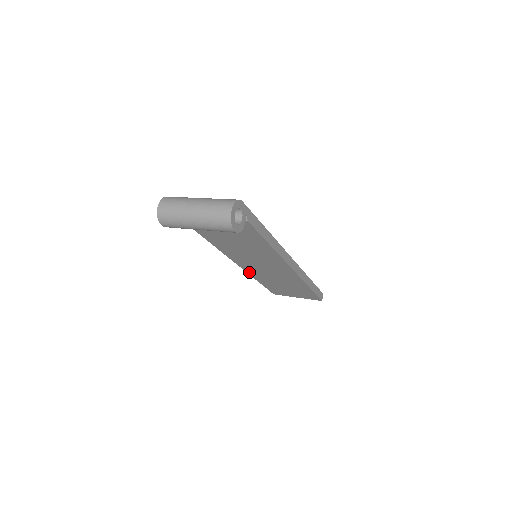
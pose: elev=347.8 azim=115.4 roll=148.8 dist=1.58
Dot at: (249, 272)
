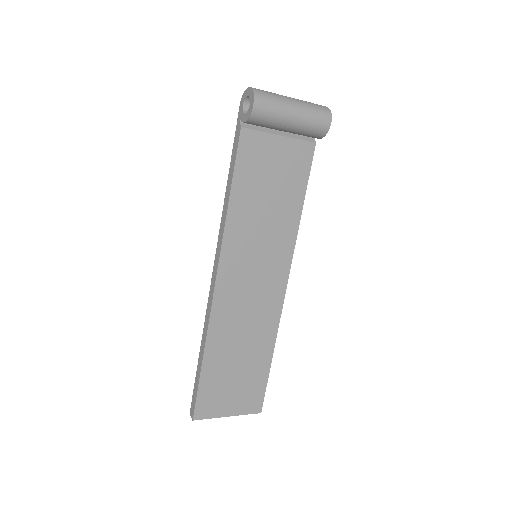
Dot at: (214, 317)
